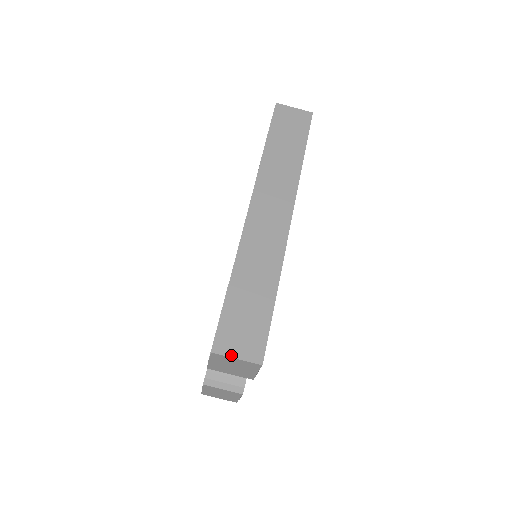
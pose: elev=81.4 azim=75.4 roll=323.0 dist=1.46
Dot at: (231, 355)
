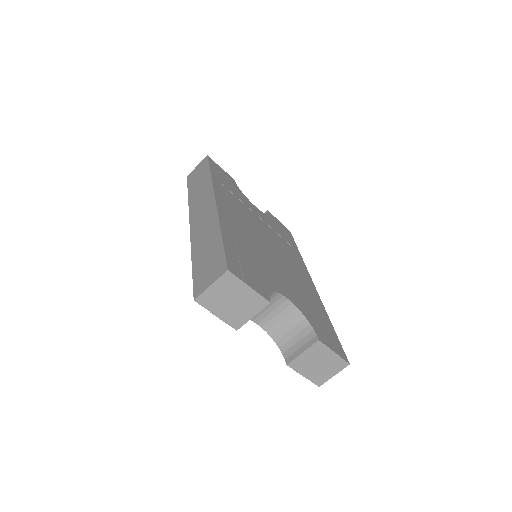
Dot at: (206, 288)
